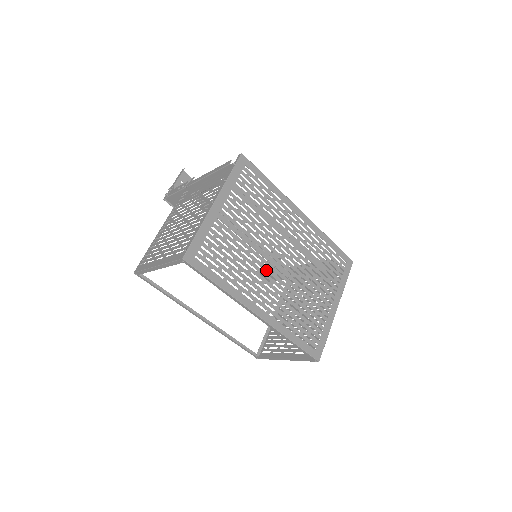
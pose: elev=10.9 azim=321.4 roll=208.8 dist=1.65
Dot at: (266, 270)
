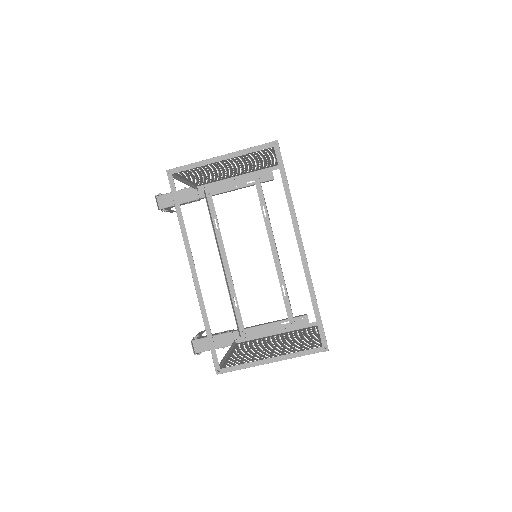
Dot at: occluded
